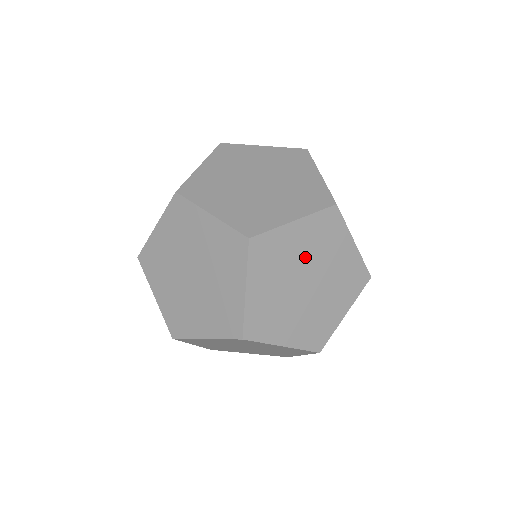
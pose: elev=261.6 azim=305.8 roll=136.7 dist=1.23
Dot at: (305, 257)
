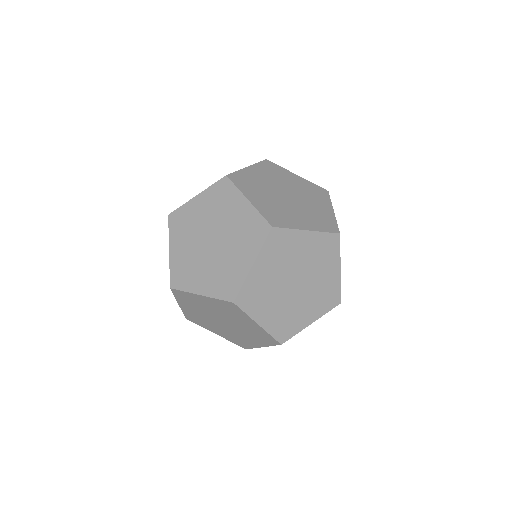
Dot at: (280, 273)
